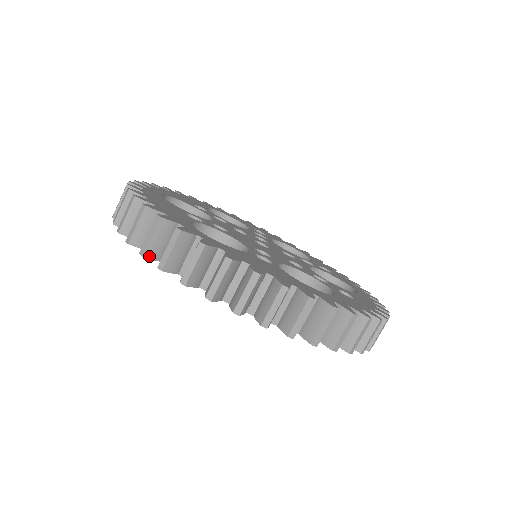
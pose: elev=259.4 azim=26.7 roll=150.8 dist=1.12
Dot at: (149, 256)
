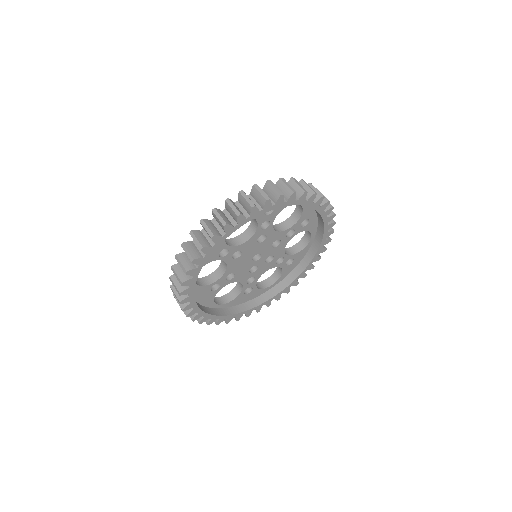
Dot at: (182, 300)
